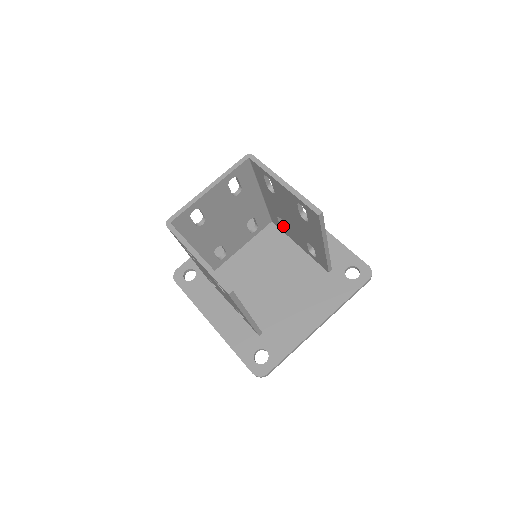
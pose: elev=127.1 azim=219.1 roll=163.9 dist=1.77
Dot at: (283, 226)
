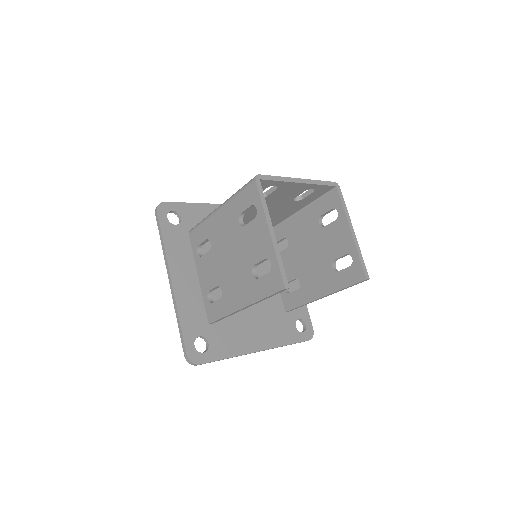
Dot at: occluded
